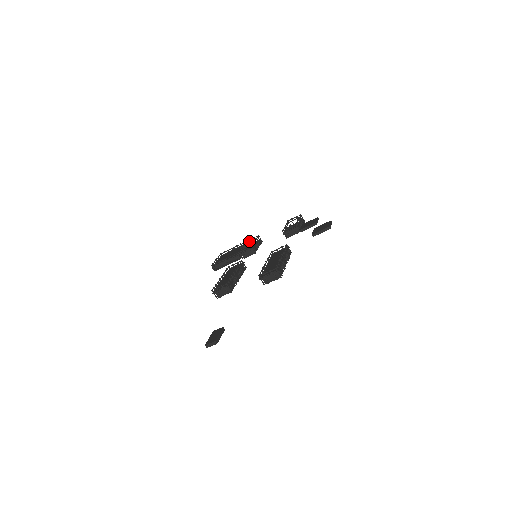
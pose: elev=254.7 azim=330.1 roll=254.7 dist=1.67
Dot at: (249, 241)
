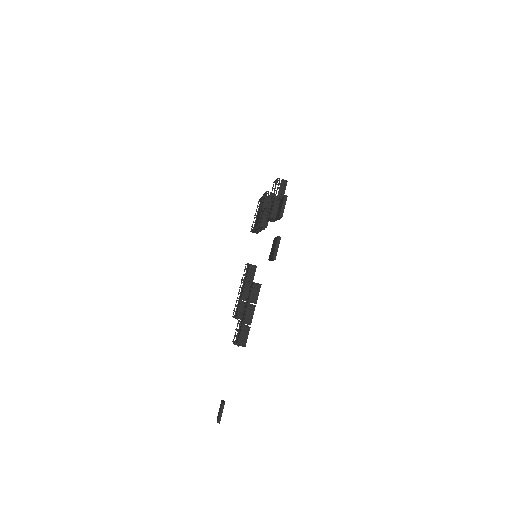
Dot at: (265, 195)
